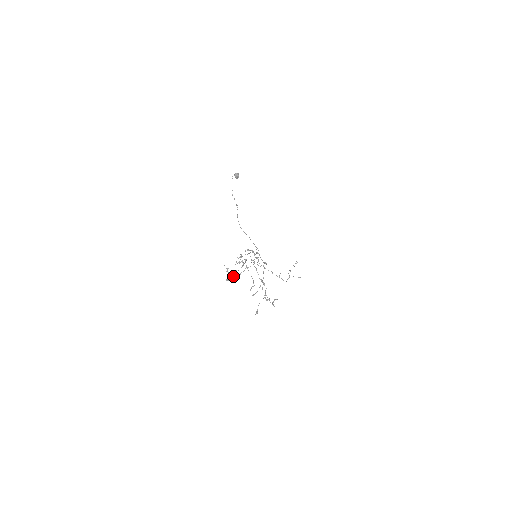
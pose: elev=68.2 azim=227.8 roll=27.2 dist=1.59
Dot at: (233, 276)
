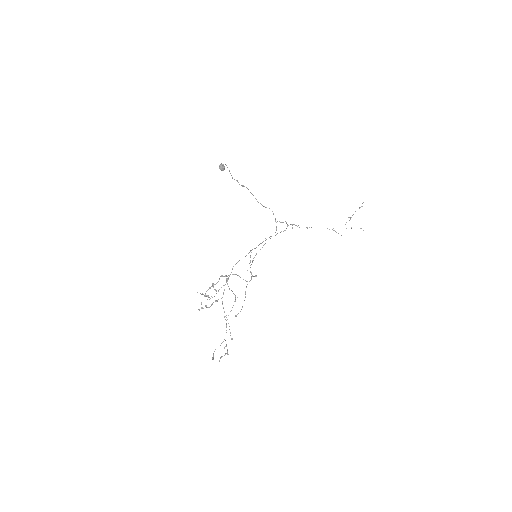
Dot at: (206, 305)
